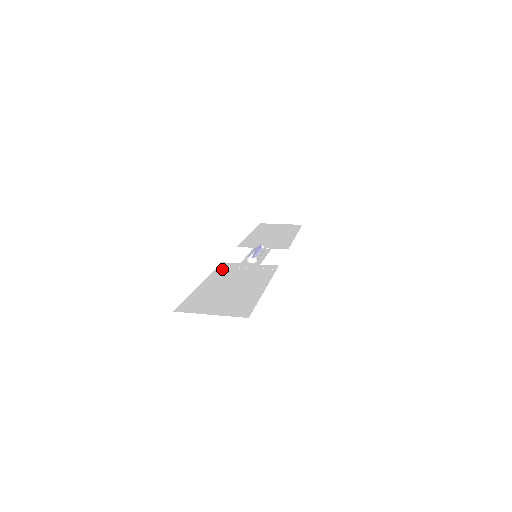
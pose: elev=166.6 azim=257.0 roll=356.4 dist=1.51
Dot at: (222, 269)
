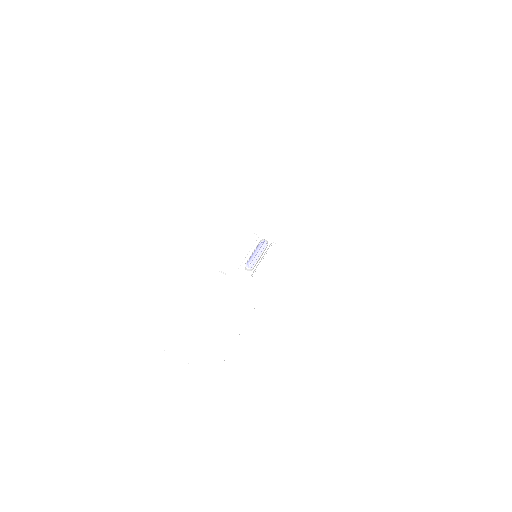
Dot at: (219, 279)
